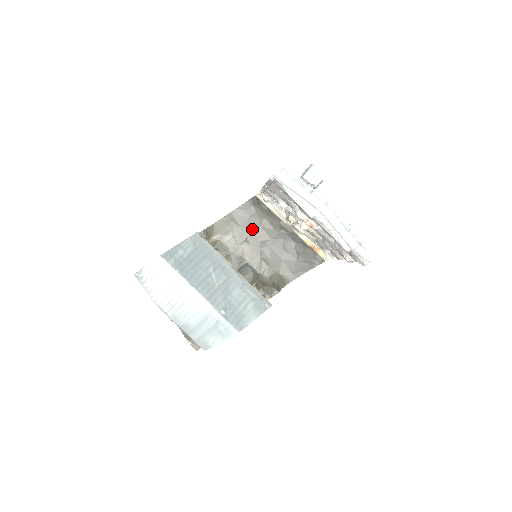
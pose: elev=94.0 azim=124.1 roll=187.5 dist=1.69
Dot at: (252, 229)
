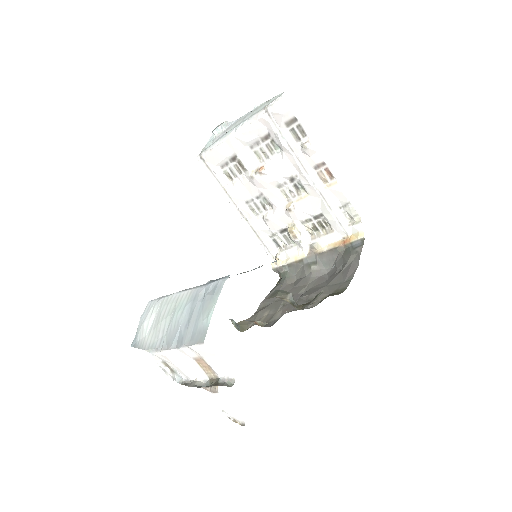
Dot at: occluded
